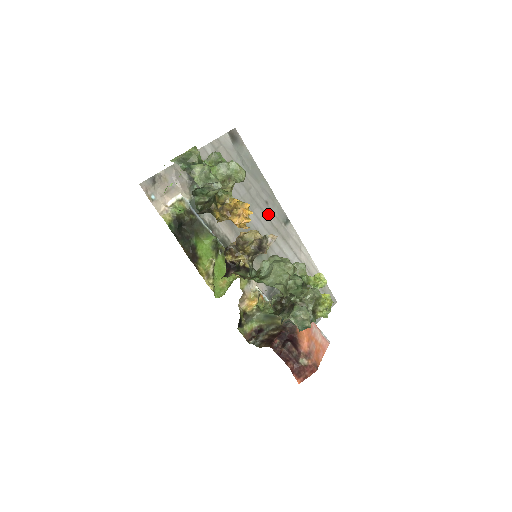
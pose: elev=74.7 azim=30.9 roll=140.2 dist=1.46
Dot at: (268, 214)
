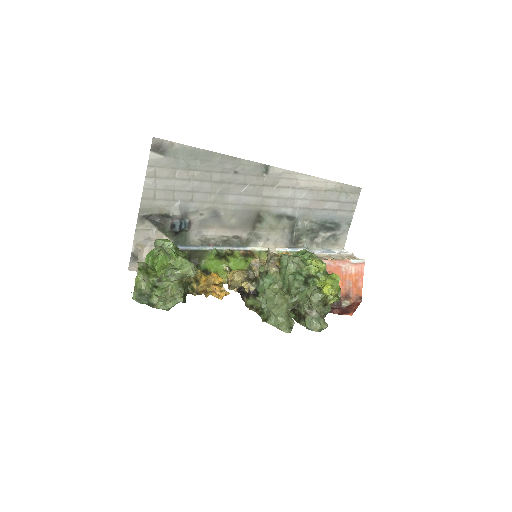
Dot at: (244, 181)
